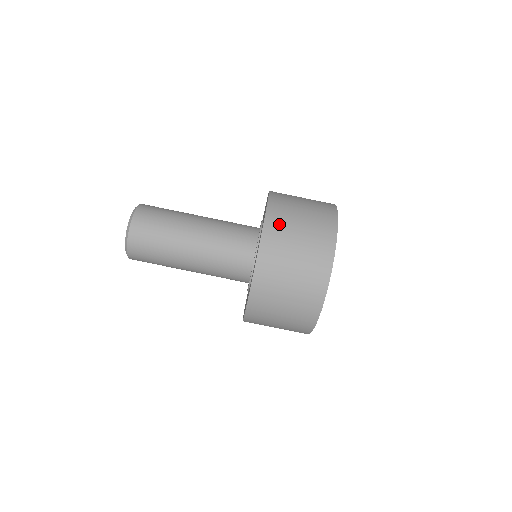
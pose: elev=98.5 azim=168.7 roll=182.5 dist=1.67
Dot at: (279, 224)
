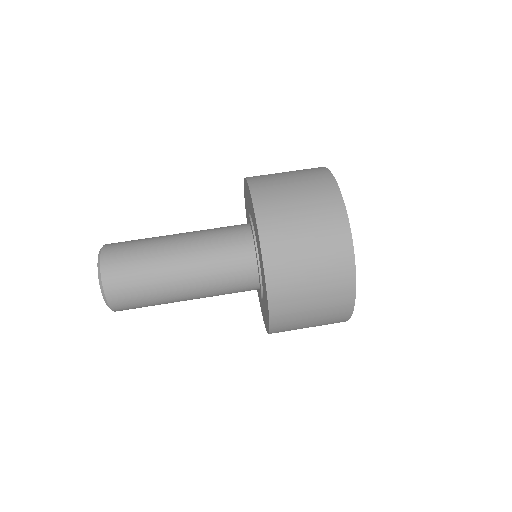
Dot at: (278, 237)
